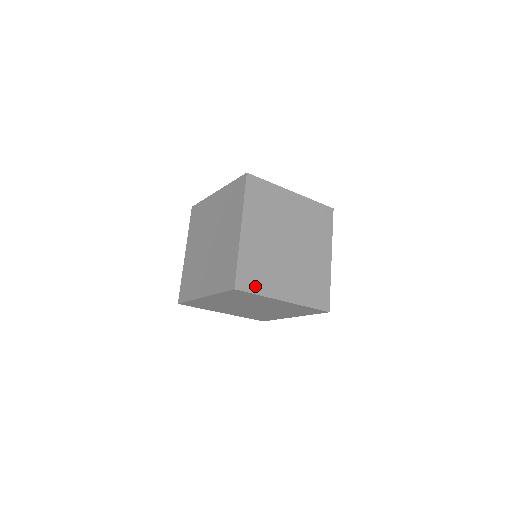
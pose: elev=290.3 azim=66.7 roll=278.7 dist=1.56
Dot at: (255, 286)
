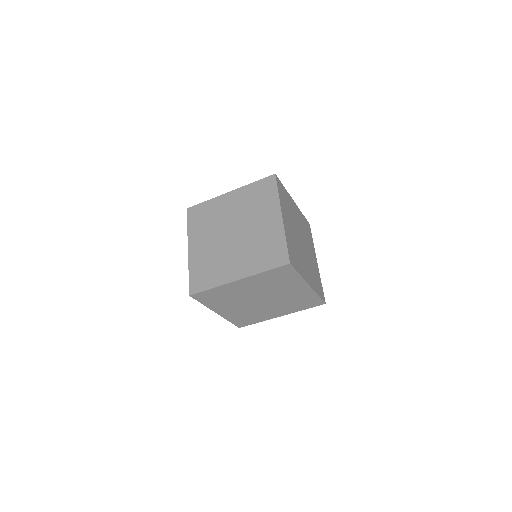
Dot at: (297, 266)
